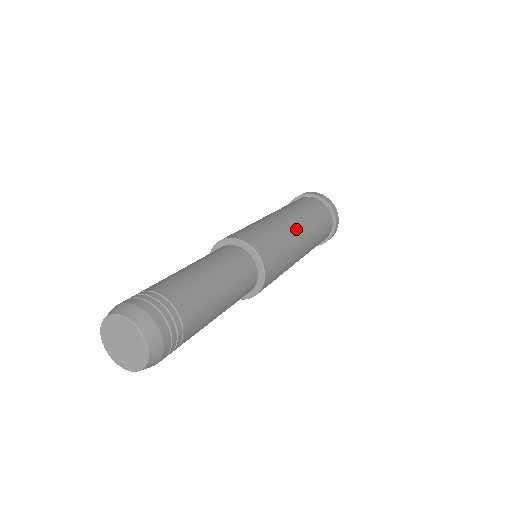
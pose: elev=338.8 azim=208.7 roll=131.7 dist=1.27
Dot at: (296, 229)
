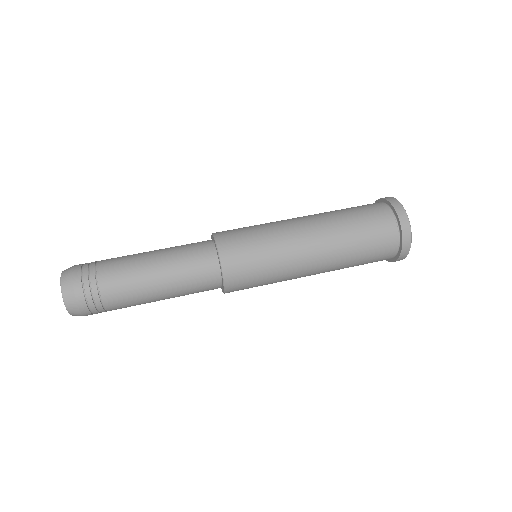
Dot at: (308, 258)
